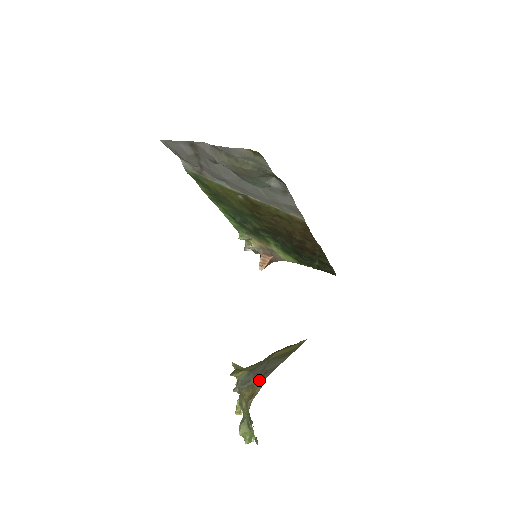
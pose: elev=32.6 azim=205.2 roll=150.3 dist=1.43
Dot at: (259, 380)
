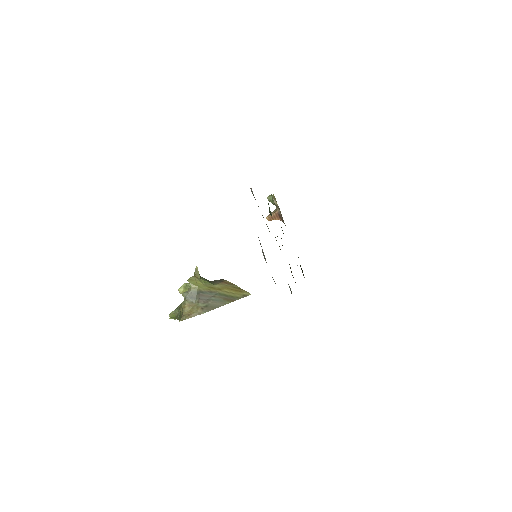
Dot at: (199, 309)
